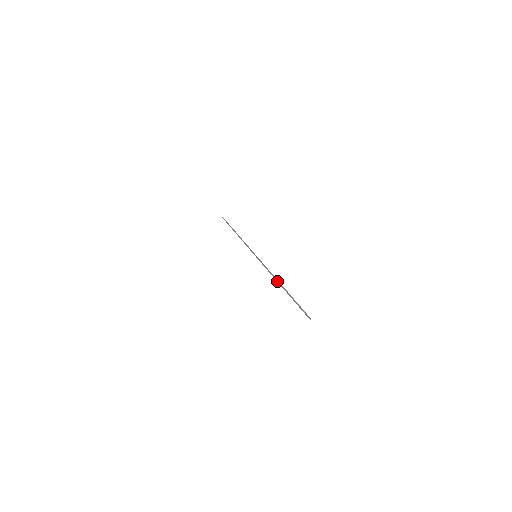
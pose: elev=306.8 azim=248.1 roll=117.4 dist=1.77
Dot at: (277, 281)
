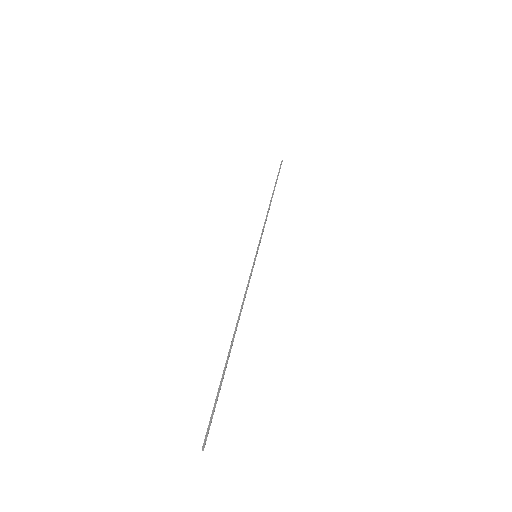
Dot at: occluded
